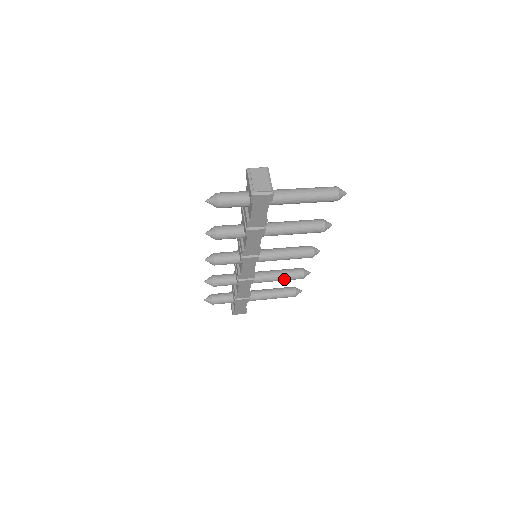
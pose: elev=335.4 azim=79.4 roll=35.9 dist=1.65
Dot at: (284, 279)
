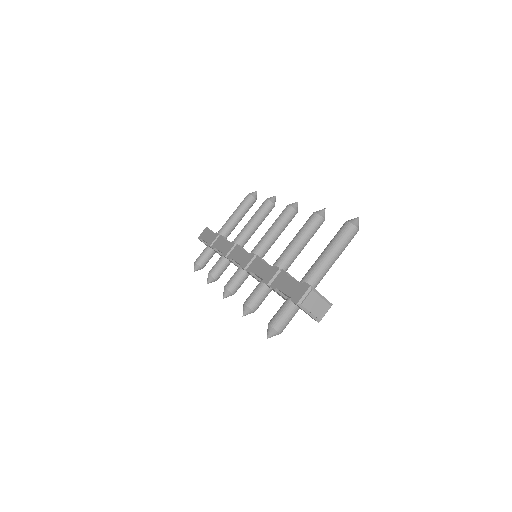
Dot at: occluded
